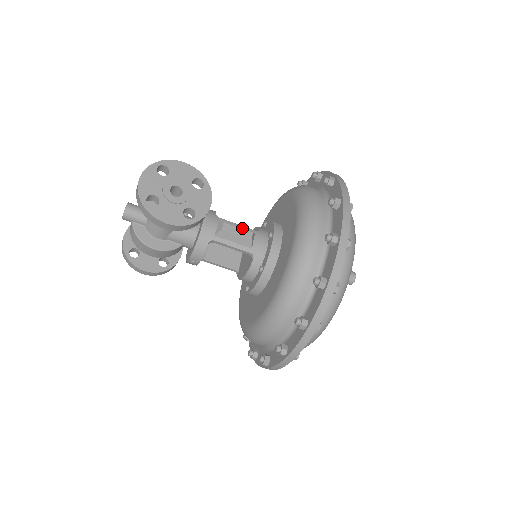
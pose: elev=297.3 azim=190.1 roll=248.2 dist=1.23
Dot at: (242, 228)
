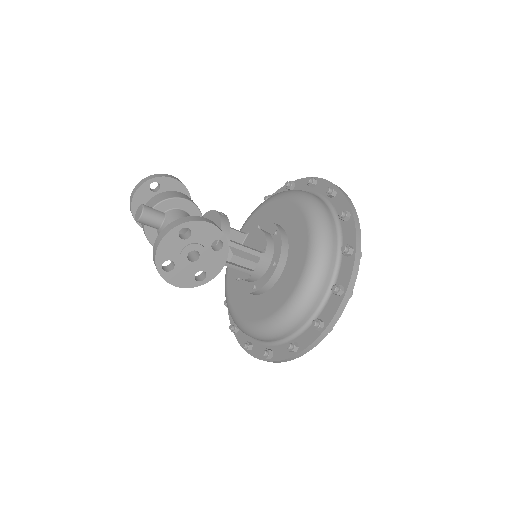
Dot at: (250, 252)
